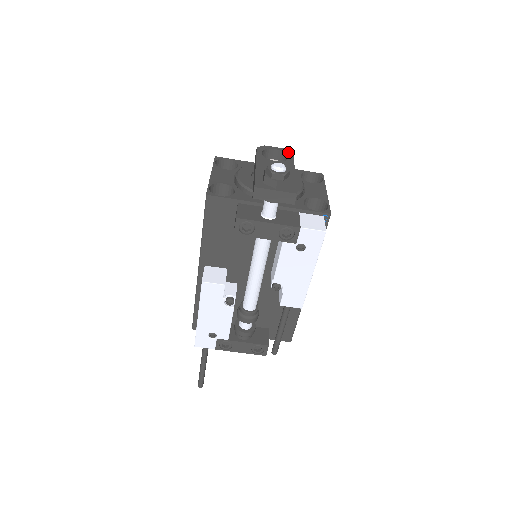
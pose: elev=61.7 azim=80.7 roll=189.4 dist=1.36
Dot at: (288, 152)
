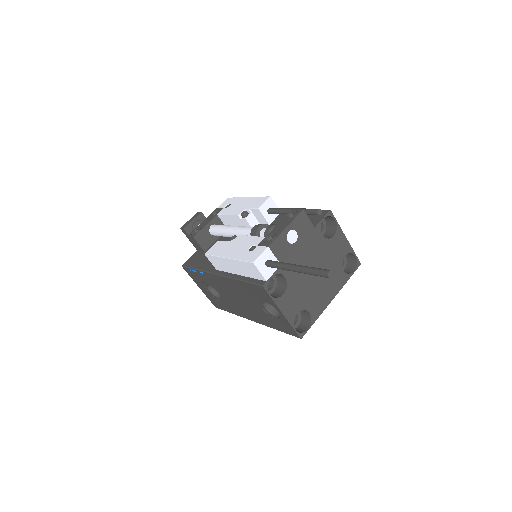
Dot at: occluded
